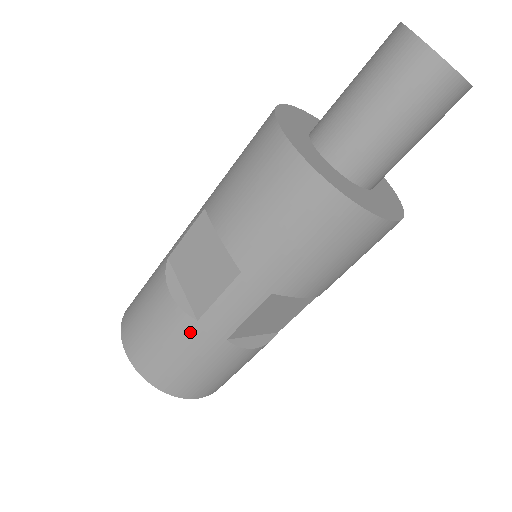
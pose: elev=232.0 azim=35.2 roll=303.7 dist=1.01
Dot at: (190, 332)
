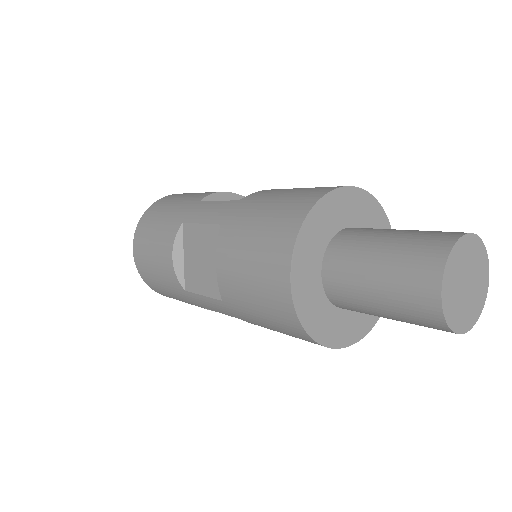
Dot at: (178, 290)
